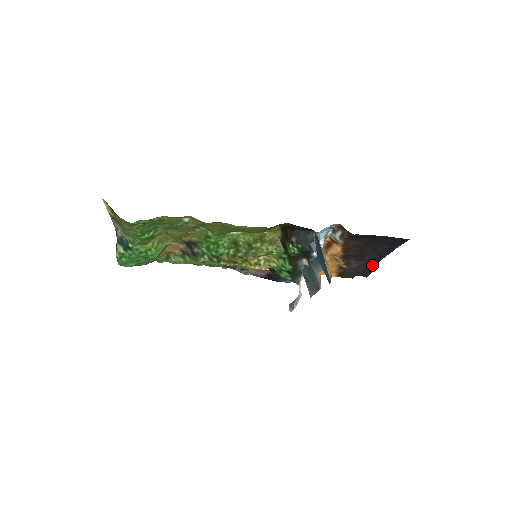
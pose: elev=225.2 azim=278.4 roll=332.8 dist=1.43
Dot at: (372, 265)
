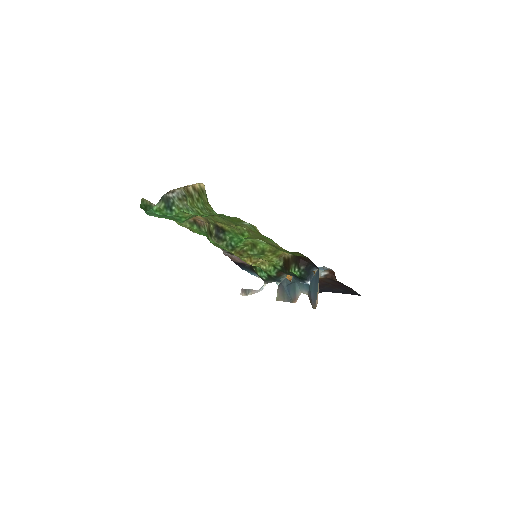
Dot at: occluded
